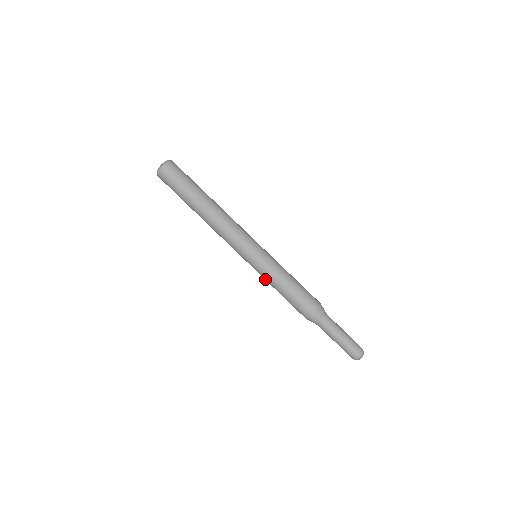
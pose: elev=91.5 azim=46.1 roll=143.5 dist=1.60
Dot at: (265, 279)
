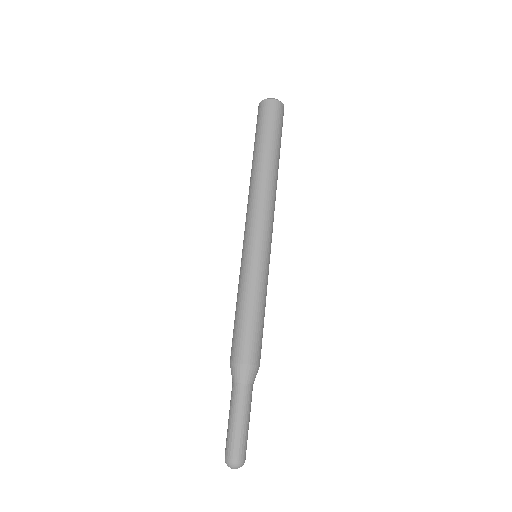
Dot at: (239, 284)
